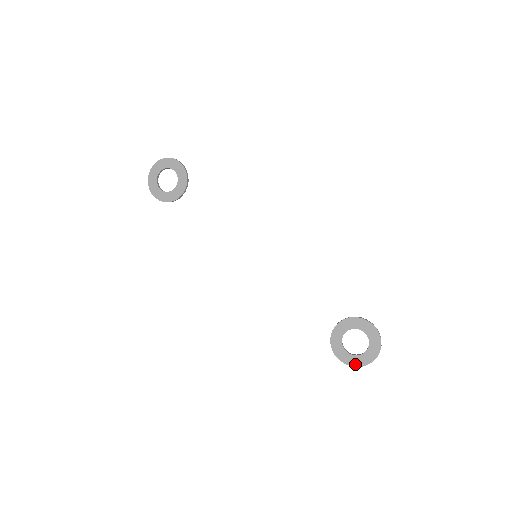
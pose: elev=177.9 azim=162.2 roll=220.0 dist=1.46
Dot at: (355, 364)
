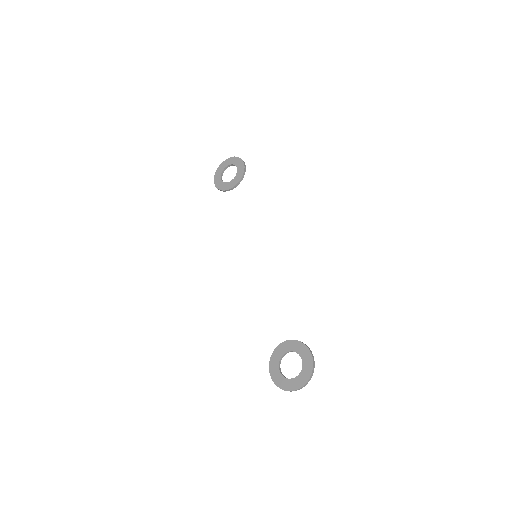
Dot at: (280, 385)
